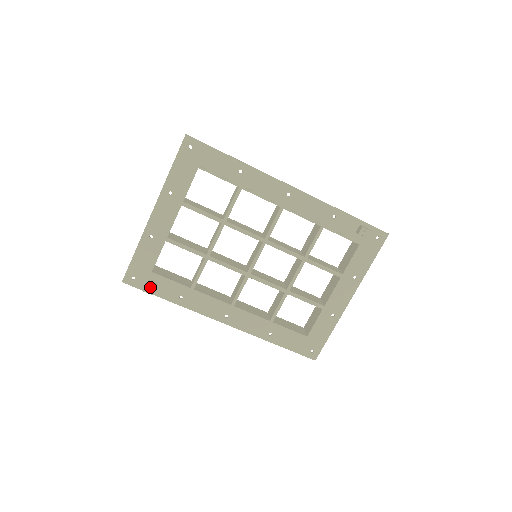
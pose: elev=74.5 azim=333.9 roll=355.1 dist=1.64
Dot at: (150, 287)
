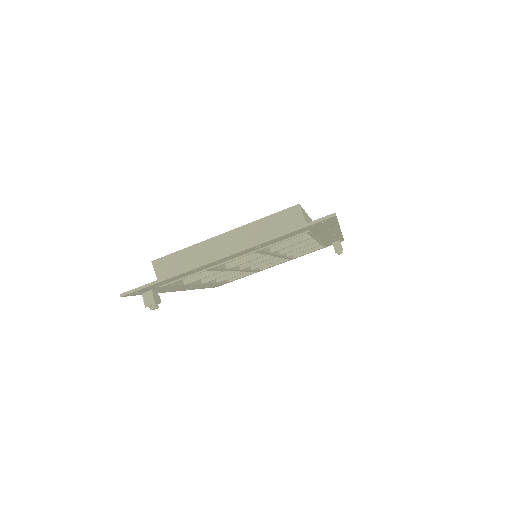
Dot at: (157, 305)
